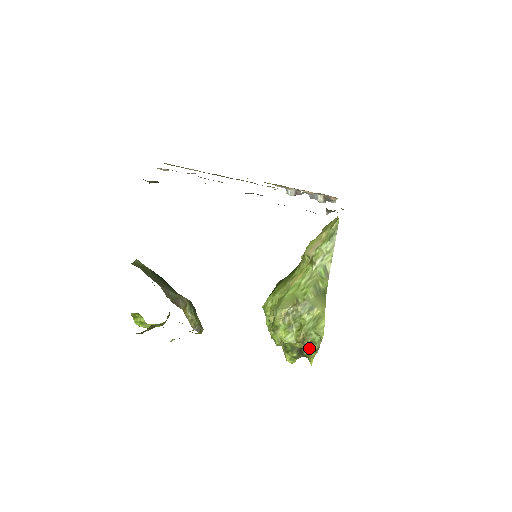
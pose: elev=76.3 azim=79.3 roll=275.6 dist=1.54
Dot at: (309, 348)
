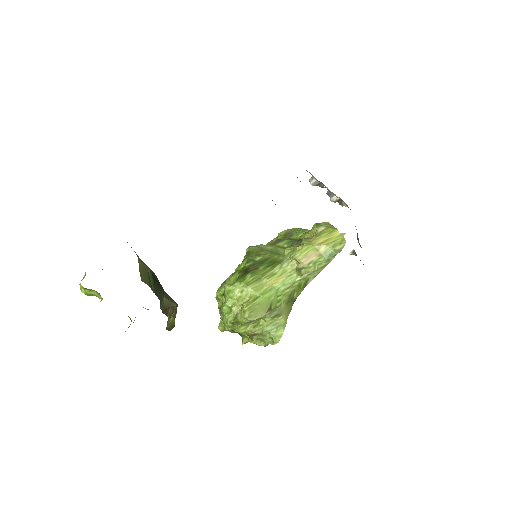
Dot at: (256, 343)
